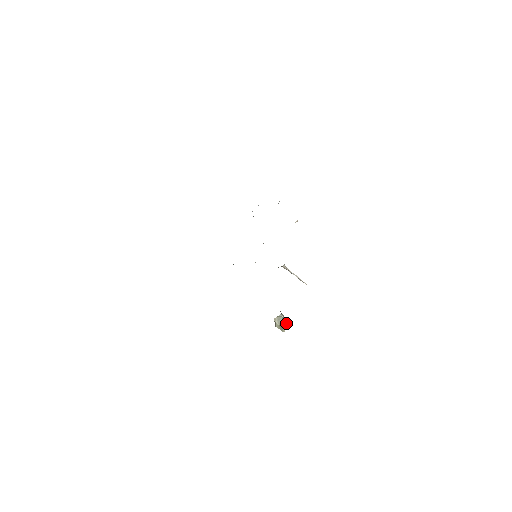
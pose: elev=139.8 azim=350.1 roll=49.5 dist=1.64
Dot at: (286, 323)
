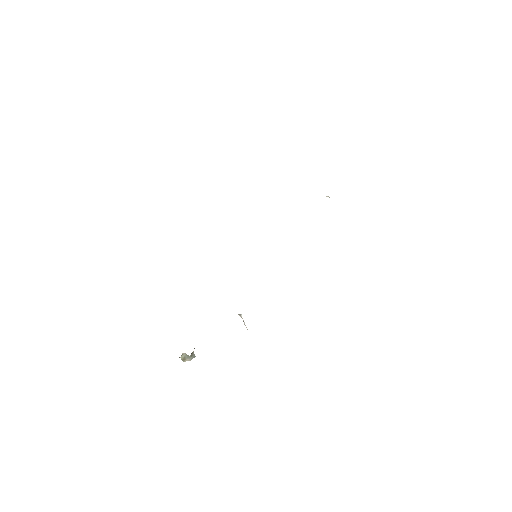
Dot at: (190, 359)
